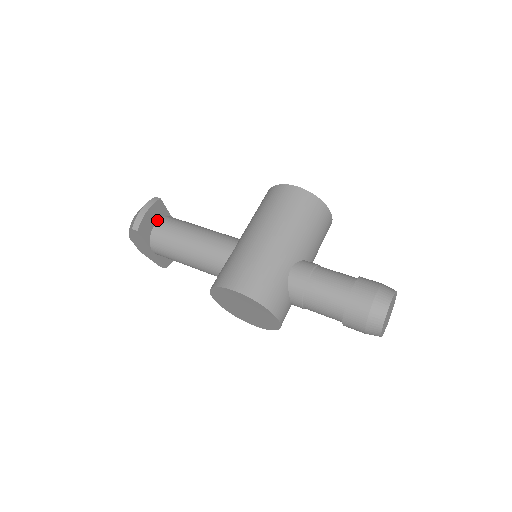
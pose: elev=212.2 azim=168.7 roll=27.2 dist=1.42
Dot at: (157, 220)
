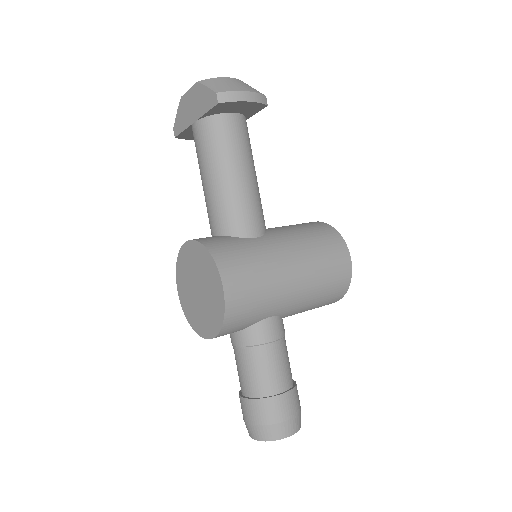
Dot at: (238, 112)
